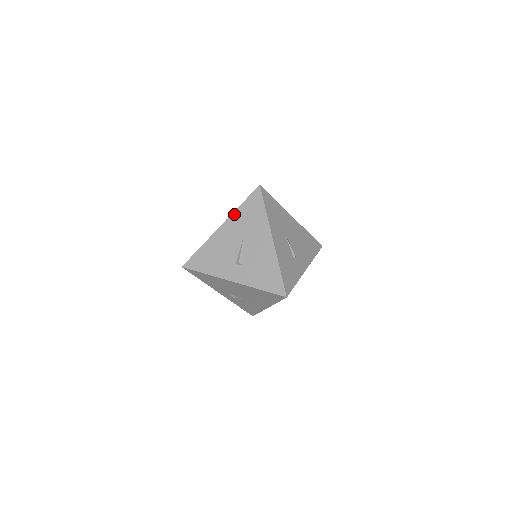
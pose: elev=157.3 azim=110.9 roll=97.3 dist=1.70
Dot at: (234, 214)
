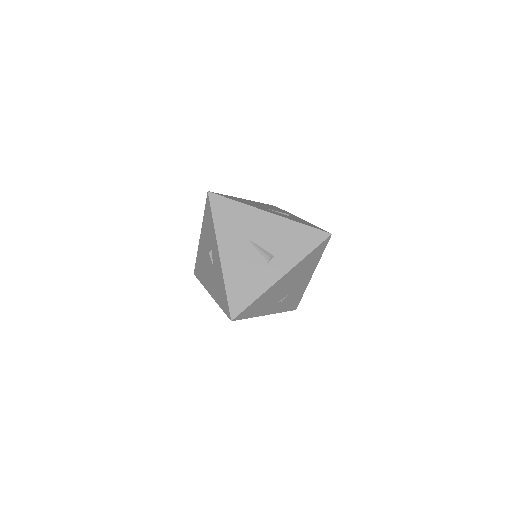
Dot at: (217, 233)
